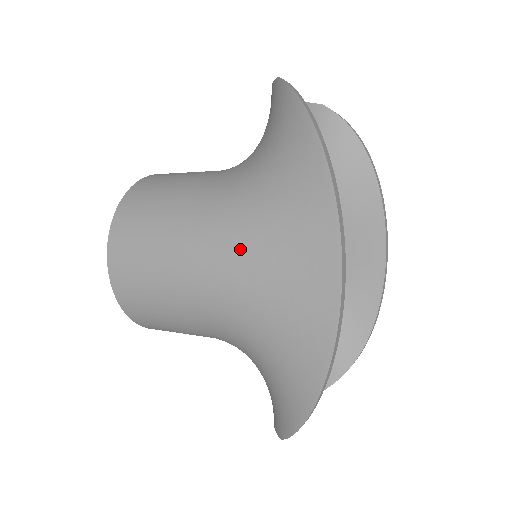
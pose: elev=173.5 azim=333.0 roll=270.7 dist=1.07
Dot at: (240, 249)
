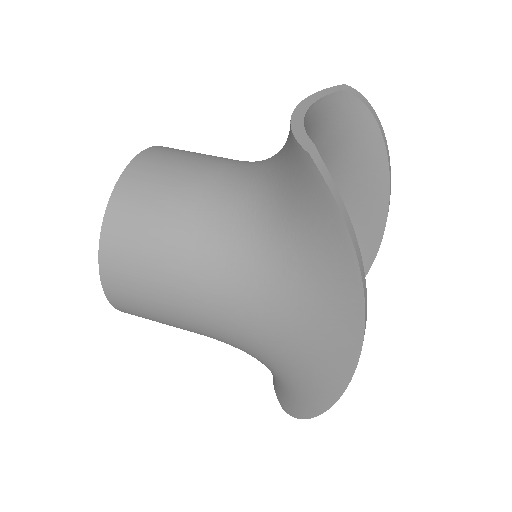
Dot at: (257, 316)
